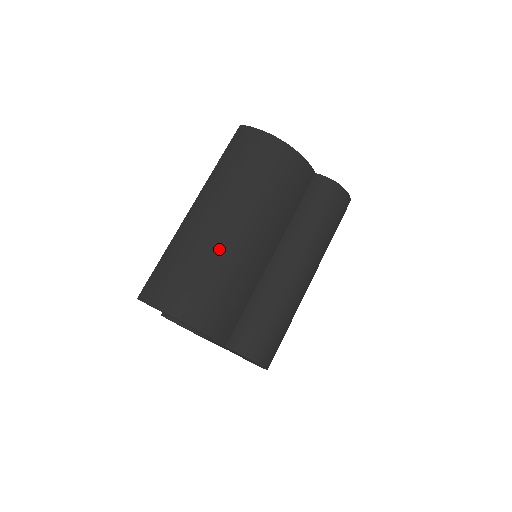
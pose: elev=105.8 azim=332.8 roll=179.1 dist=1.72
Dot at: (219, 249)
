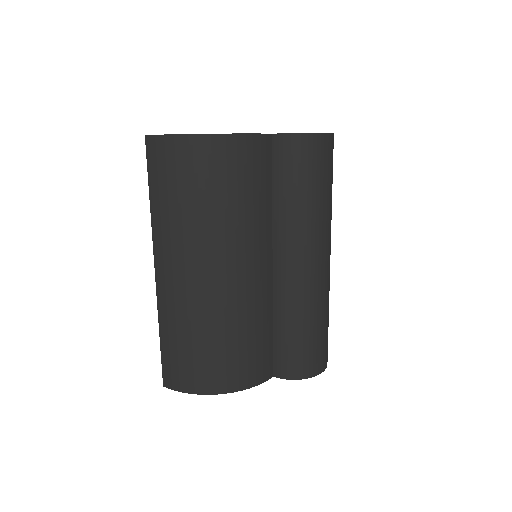
Dot at: (210, 308)
